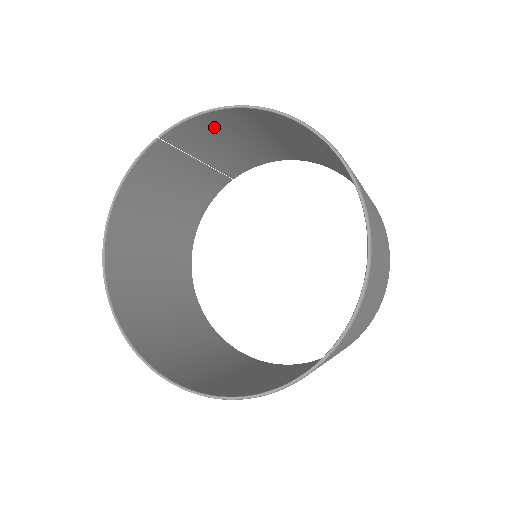
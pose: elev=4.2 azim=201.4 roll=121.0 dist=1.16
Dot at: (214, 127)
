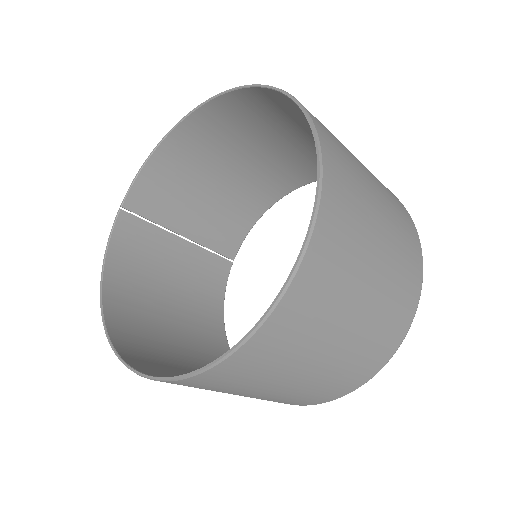
Dot at: (166, 183)
